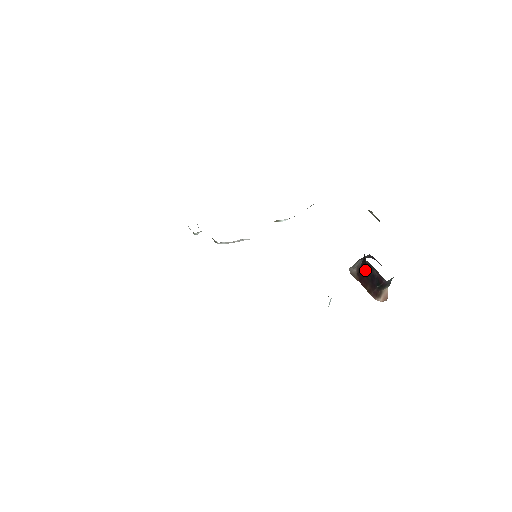
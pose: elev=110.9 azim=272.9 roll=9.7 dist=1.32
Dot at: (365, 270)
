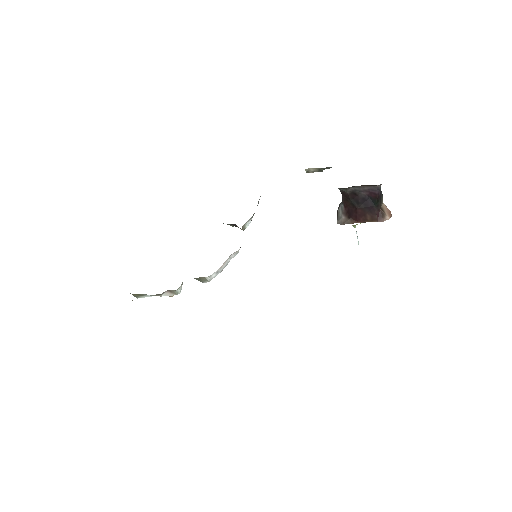
Dot at: (352, 203)
